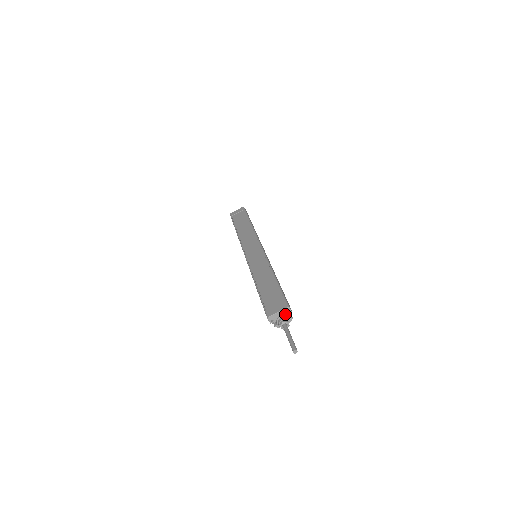
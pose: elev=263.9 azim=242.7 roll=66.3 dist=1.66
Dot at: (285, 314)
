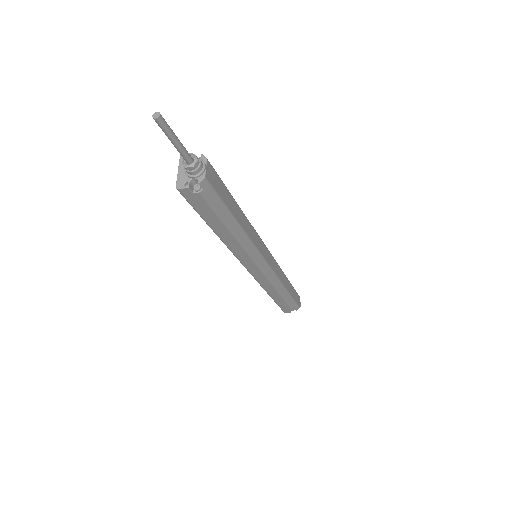
Dot at: occluded
